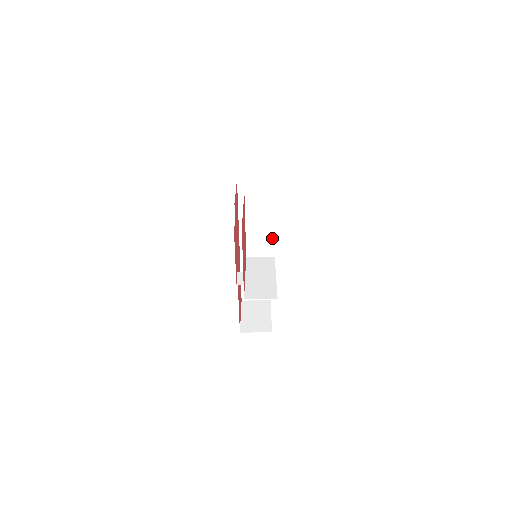
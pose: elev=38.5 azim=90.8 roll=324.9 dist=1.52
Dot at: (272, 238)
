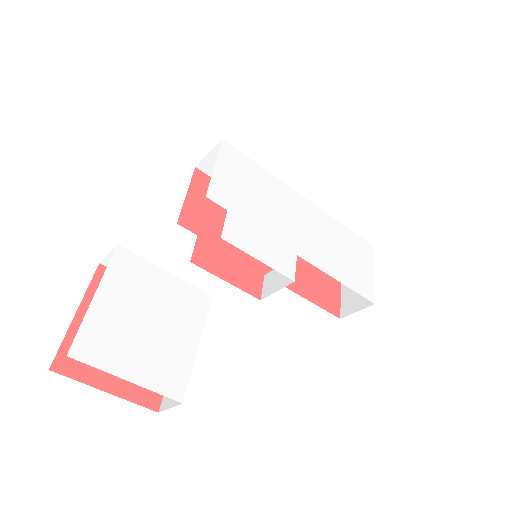
Dot at: (183, 282)
